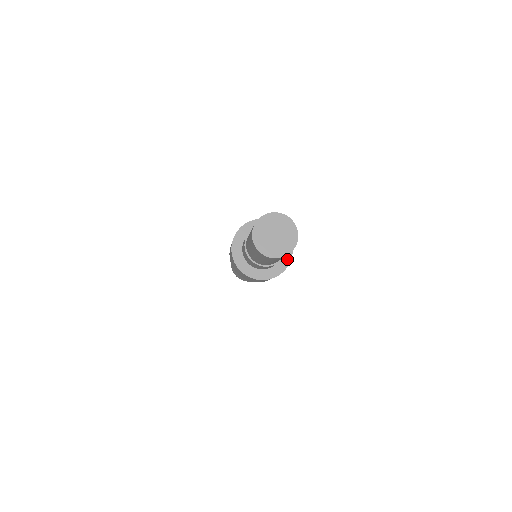
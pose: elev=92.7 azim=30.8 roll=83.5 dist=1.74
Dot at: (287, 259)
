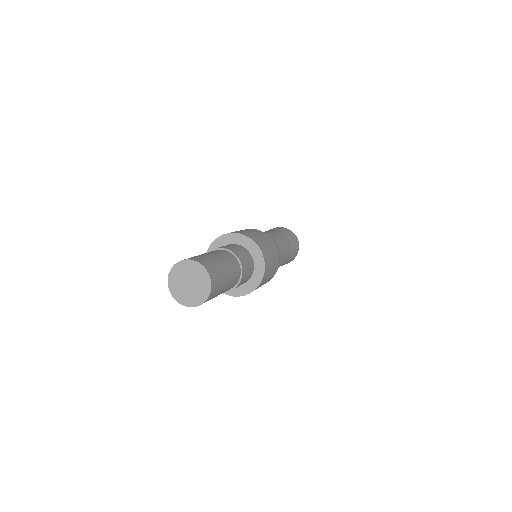
Dot at: (261, 263)
